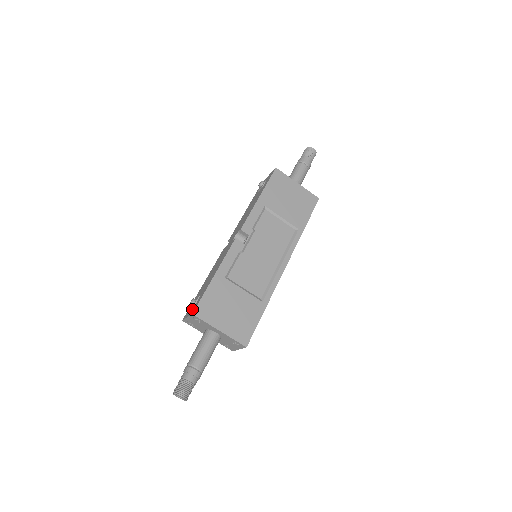
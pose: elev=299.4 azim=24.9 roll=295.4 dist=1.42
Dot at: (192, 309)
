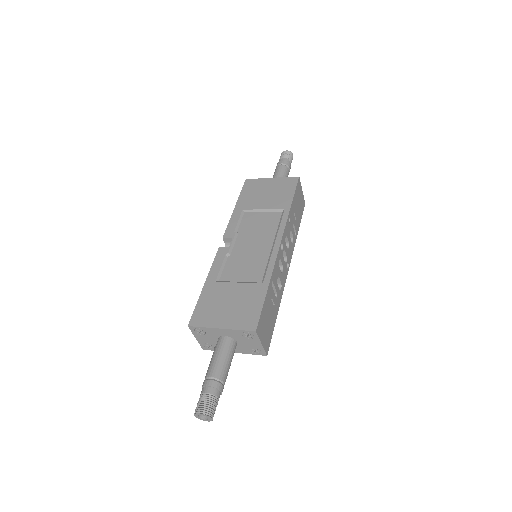
Dot at: occluded
